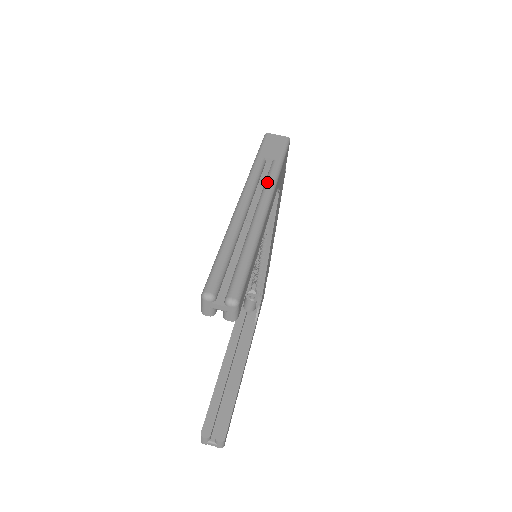
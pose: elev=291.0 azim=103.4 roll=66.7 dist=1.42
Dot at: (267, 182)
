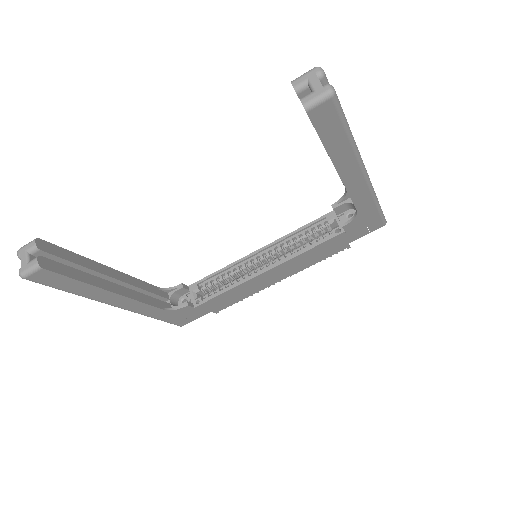
Dot at: occluded
